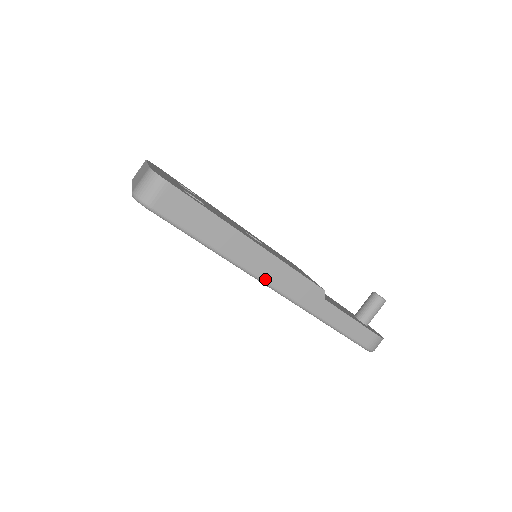
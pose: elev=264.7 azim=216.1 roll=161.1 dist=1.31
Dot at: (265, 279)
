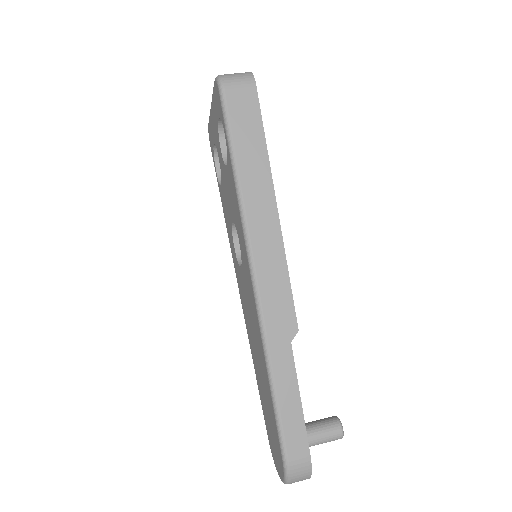
Dot at: (254, 254)
